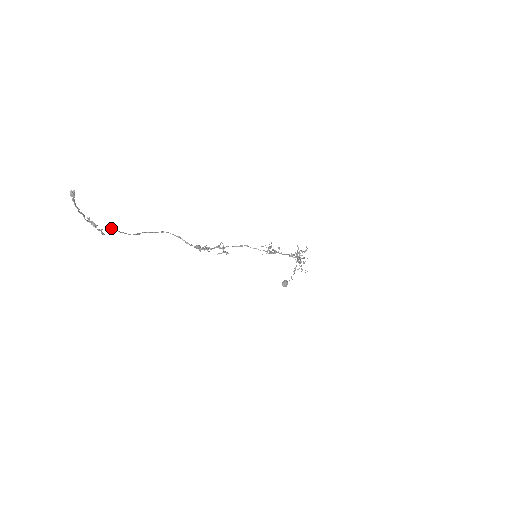
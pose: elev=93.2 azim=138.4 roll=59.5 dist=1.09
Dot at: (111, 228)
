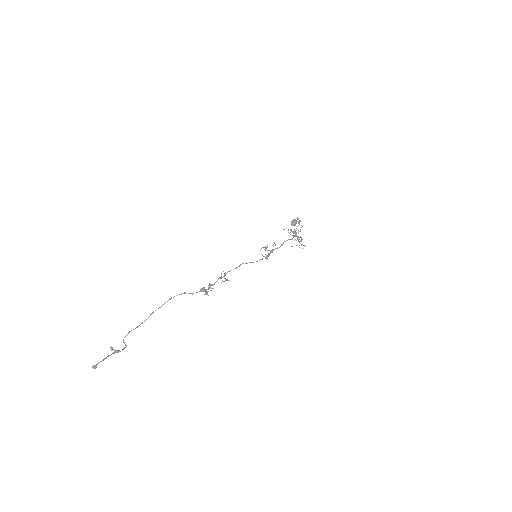
Dot at: (130, 331)
